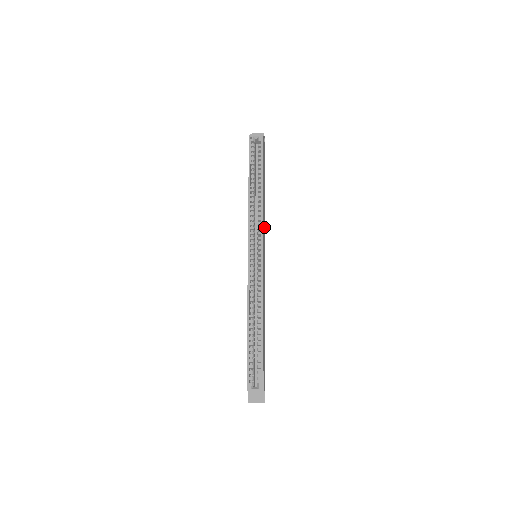
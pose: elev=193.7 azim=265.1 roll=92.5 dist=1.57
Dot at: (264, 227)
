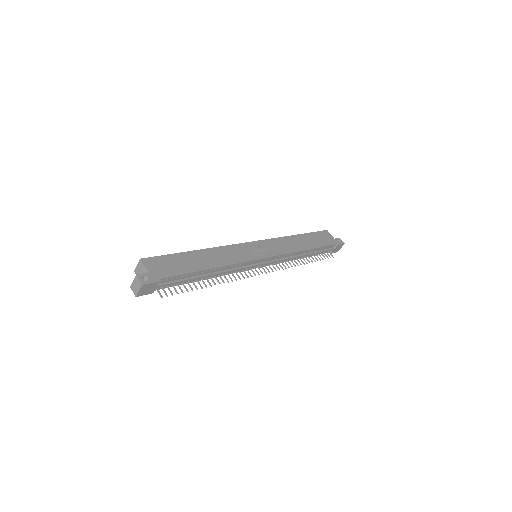
Dot at: (283, 250)
